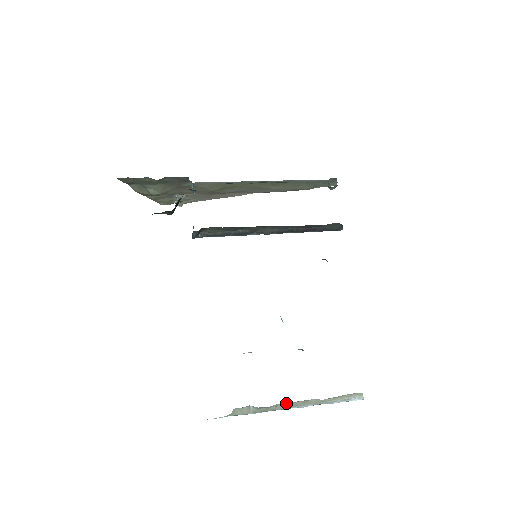
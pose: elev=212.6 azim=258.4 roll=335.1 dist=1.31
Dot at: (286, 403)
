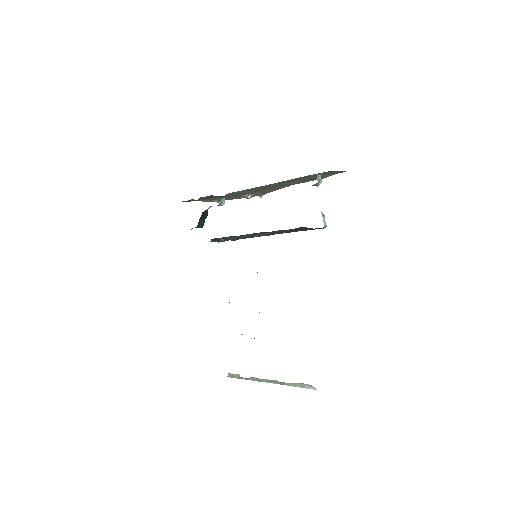
Dot at: (257, 378)
